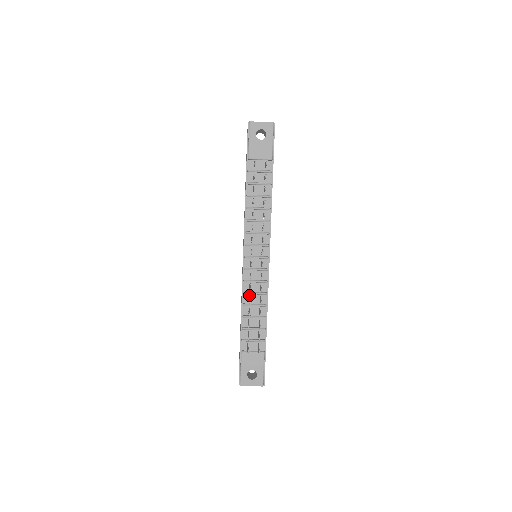
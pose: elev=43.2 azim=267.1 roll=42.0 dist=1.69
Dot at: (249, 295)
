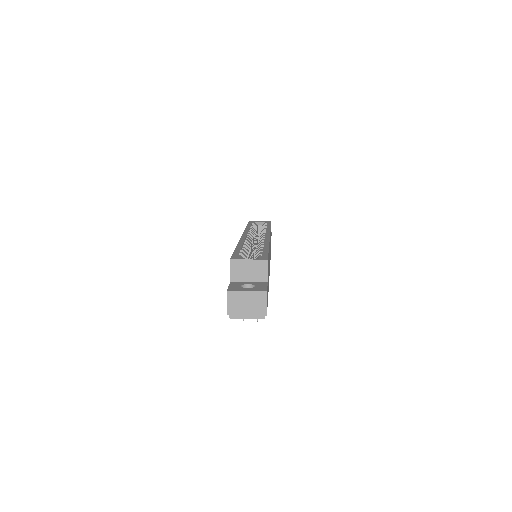
Dot at: occluded
